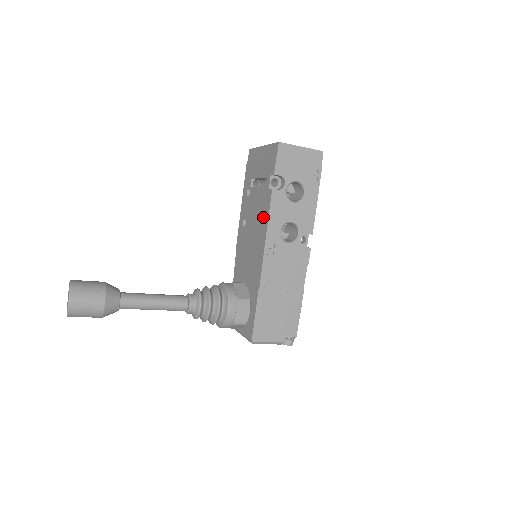
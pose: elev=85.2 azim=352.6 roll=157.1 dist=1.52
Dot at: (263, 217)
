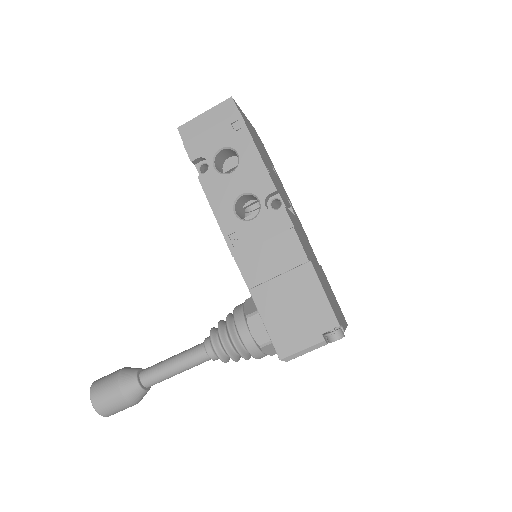
Dot at: occluded
